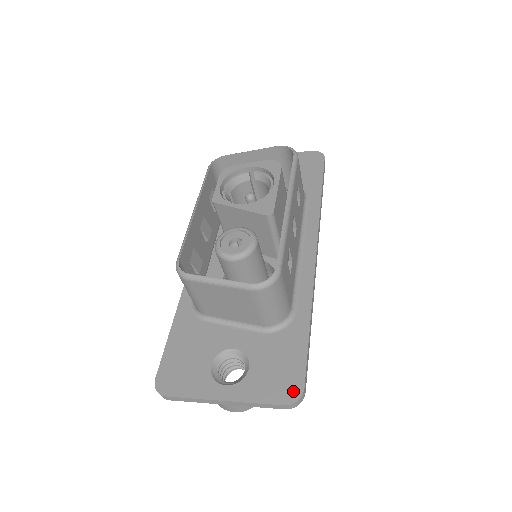
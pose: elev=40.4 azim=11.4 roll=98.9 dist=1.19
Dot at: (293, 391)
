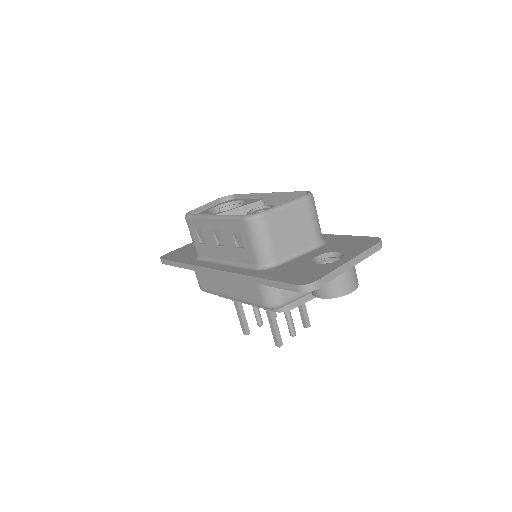
Dot at: (373, 240)
